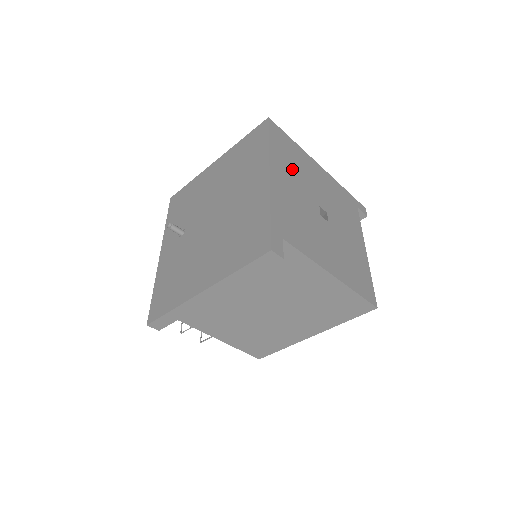
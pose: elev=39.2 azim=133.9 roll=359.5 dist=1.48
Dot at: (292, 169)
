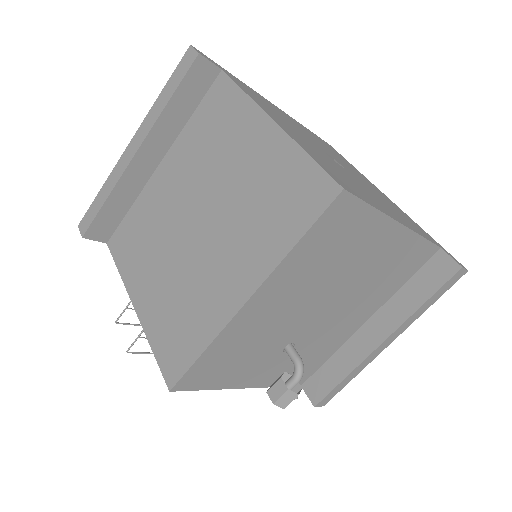
Dot at: (320, 142)
